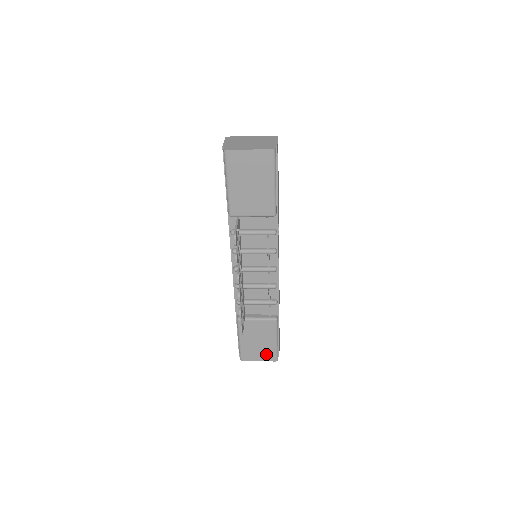
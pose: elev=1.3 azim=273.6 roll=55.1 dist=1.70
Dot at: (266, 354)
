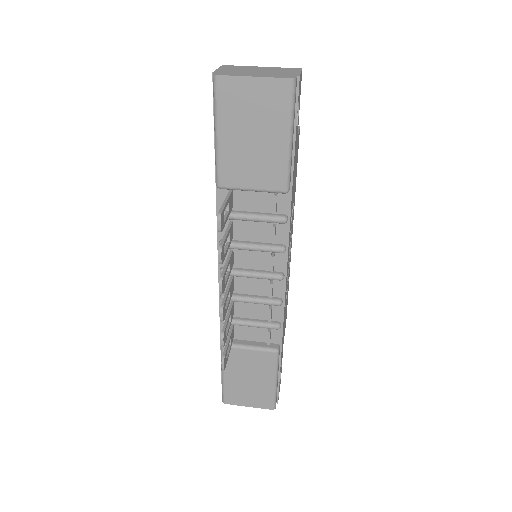
Dot at: (259, 398)
